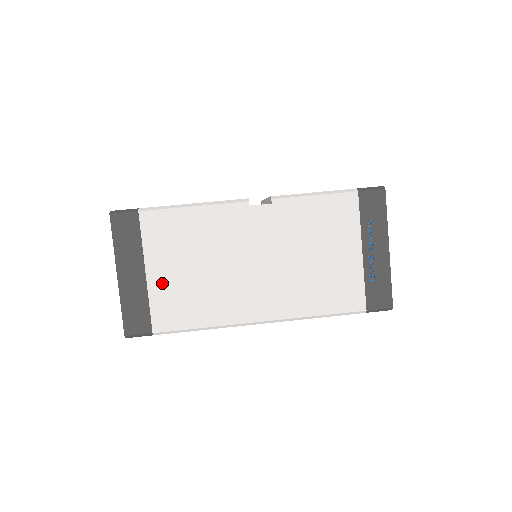
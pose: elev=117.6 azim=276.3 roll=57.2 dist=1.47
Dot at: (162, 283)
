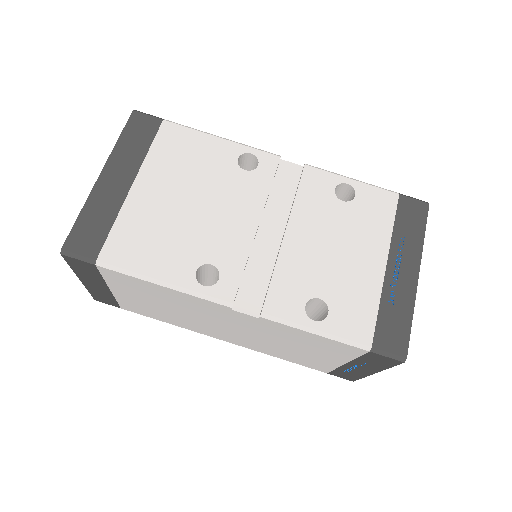
Dot at: (128, 299)
